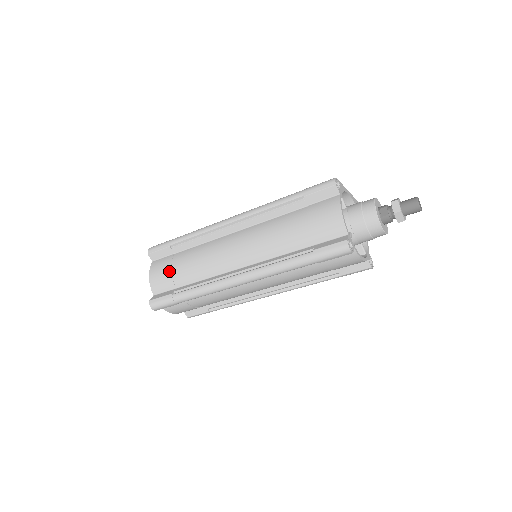
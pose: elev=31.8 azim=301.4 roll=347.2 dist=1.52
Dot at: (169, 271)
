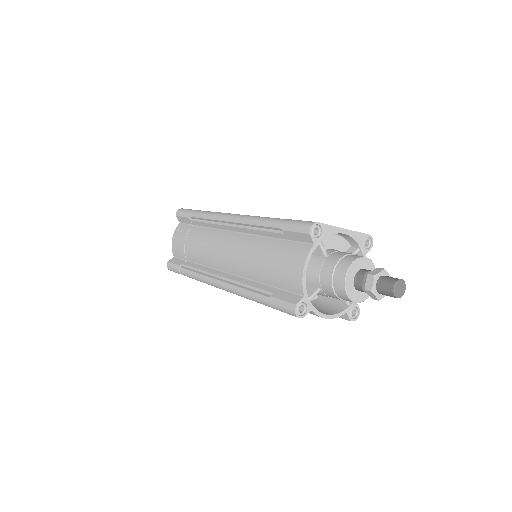
Dot at: (183, 242)
